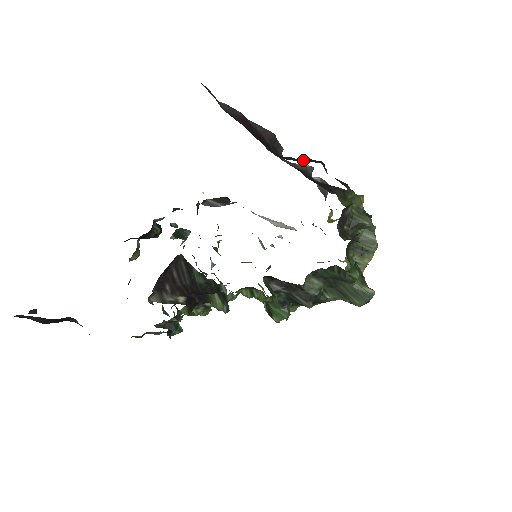
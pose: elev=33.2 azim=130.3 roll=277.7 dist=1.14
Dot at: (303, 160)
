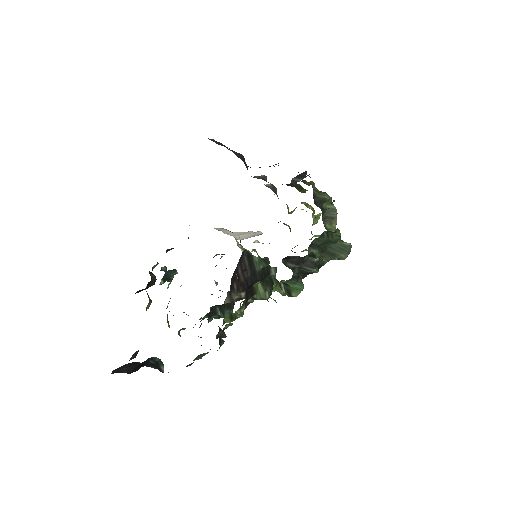
Dot at: occluded
